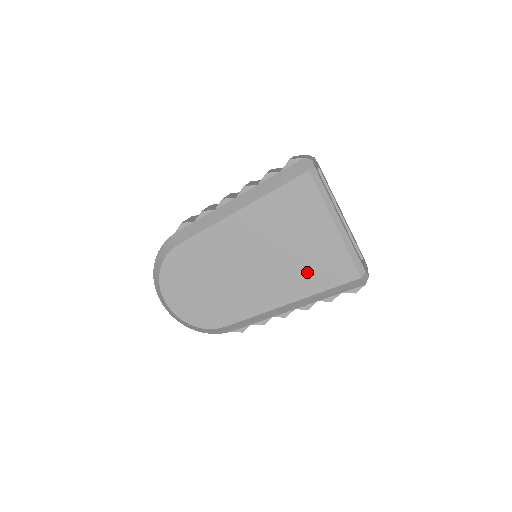
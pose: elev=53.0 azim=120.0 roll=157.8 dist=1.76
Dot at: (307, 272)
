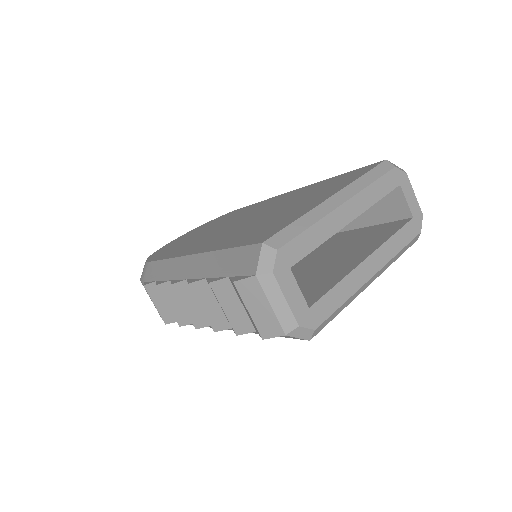
Dot at: occluded
